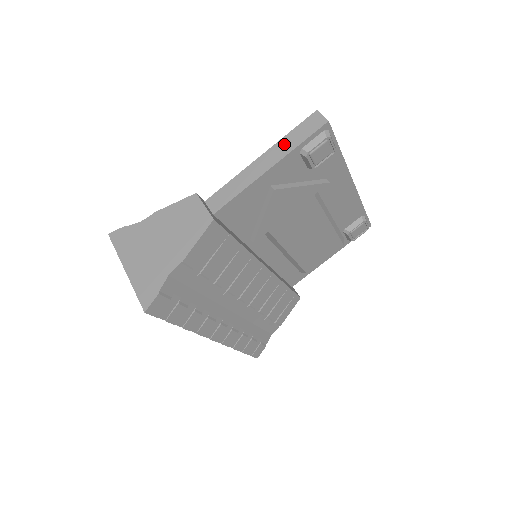
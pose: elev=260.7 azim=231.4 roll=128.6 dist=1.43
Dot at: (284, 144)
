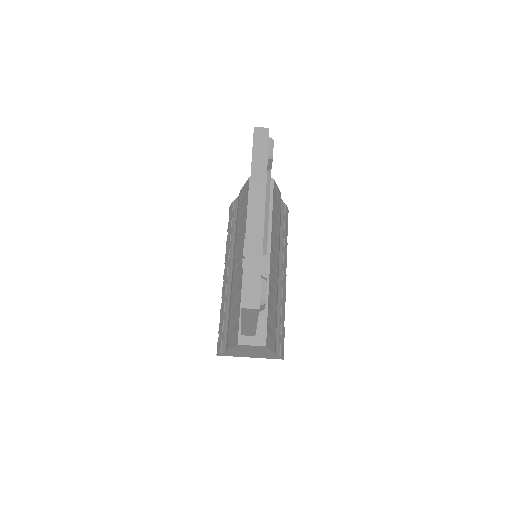
Dot at: (247, 319)
